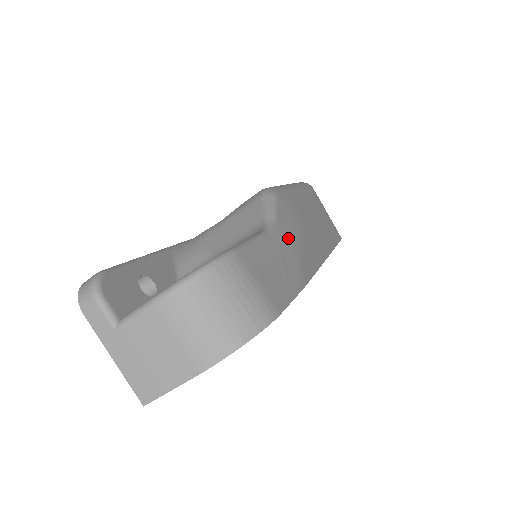
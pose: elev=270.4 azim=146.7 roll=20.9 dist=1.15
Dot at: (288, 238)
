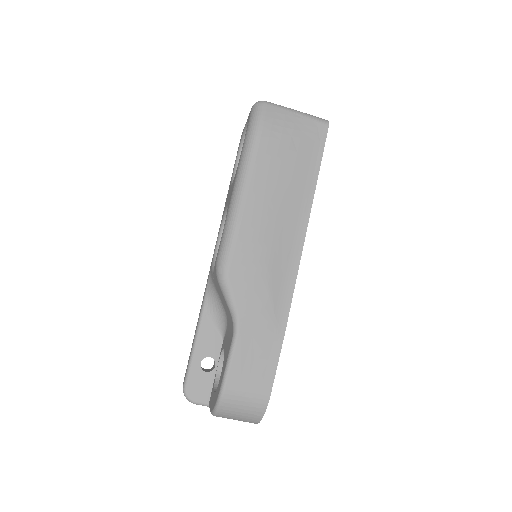
Dot at: (254, 312)
